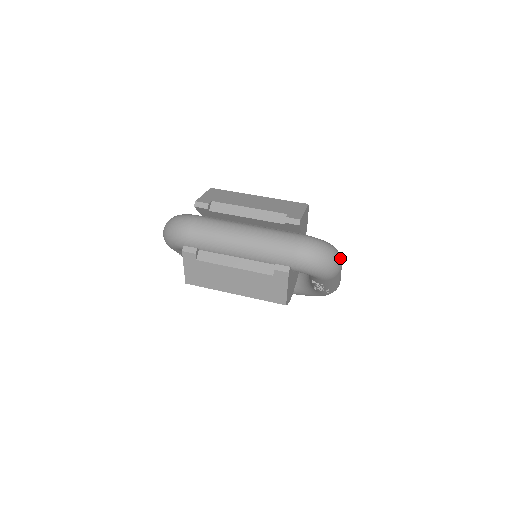
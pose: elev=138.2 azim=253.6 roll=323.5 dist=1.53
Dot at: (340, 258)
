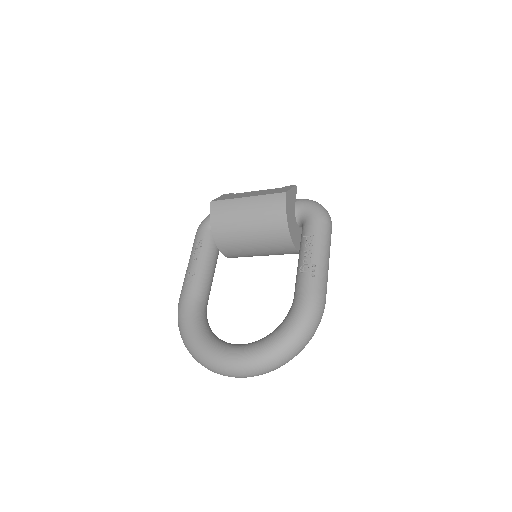
Dot at: (331, 221)
